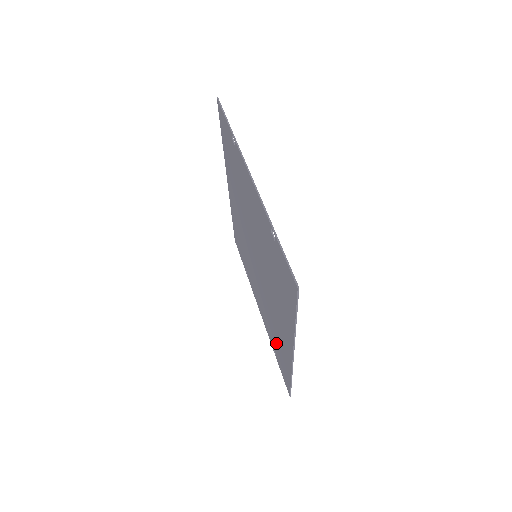
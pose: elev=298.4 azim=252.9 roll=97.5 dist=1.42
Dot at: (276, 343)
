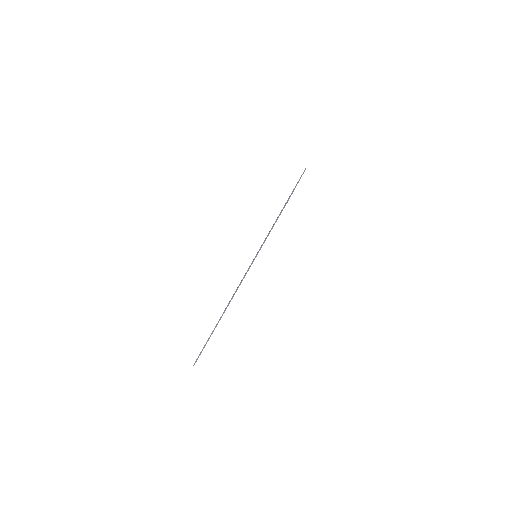
Dot at: occluded
